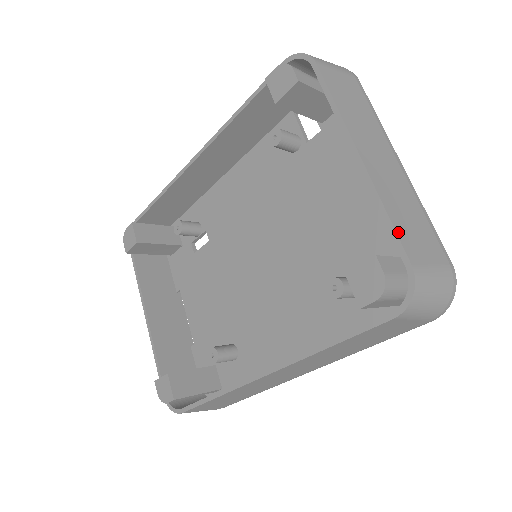
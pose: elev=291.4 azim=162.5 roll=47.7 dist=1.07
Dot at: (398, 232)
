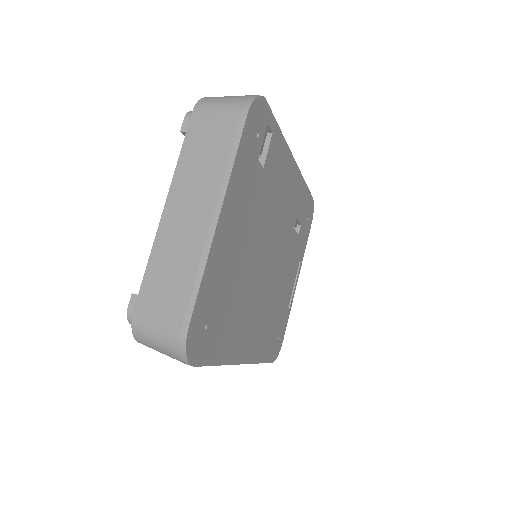
Dot at: (144, 282)
